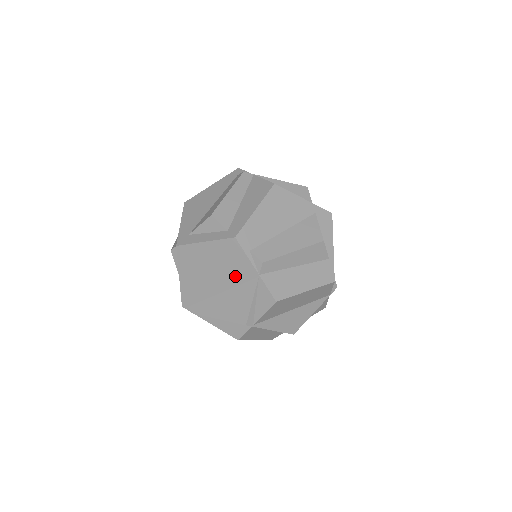
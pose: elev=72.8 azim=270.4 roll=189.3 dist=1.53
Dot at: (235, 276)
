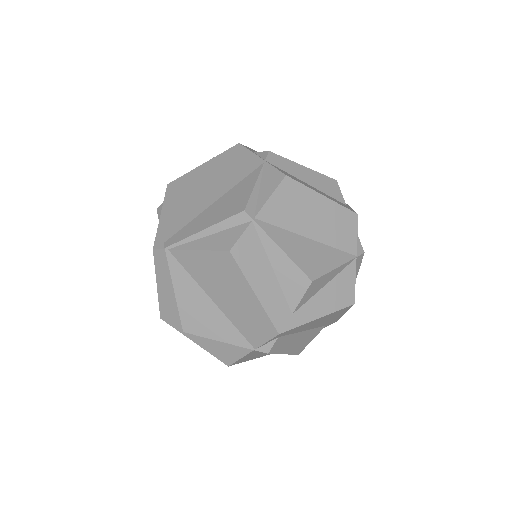
Dot at: (235, 176)
